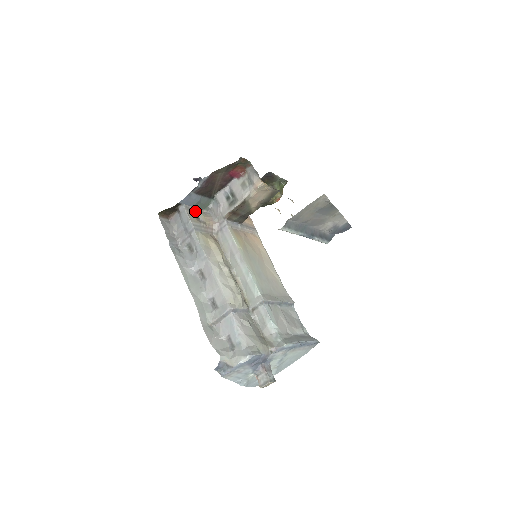
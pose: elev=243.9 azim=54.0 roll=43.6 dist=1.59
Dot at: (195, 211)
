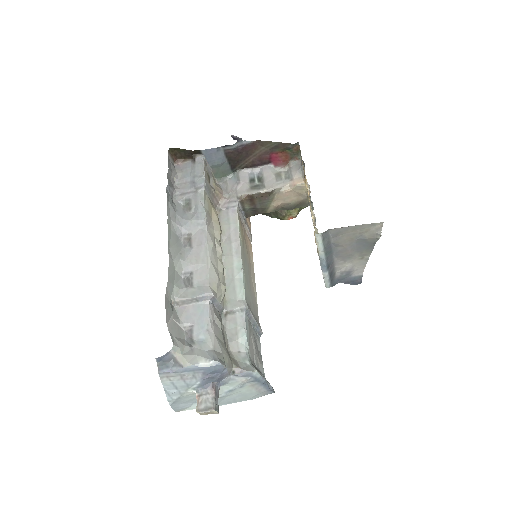
Dot at: (210, 172)
